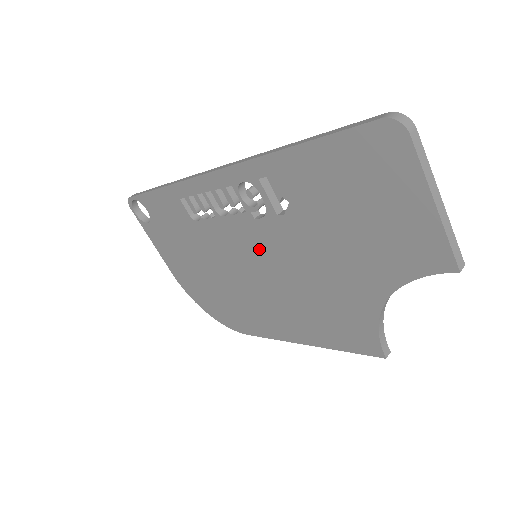
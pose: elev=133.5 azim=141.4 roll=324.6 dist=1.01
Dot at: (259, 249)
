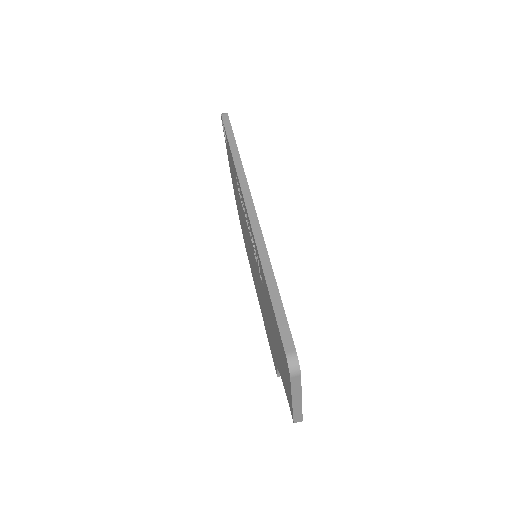
Dot at: (254, 261)
